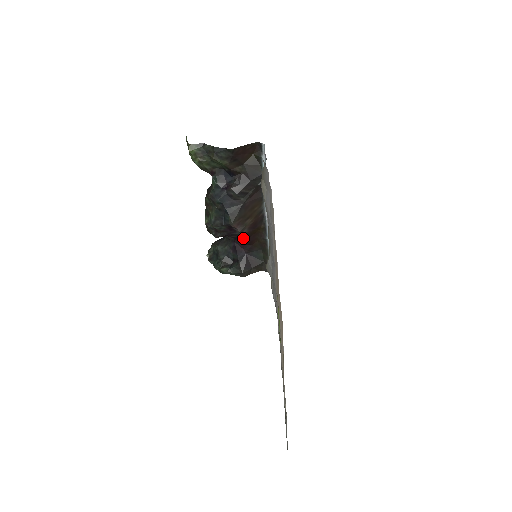
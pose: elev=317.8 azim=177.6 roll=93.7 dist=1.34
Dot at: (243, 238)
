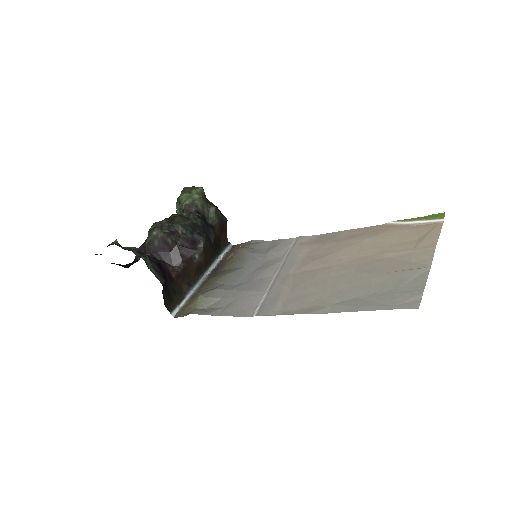
Dot at: (184, 263)
